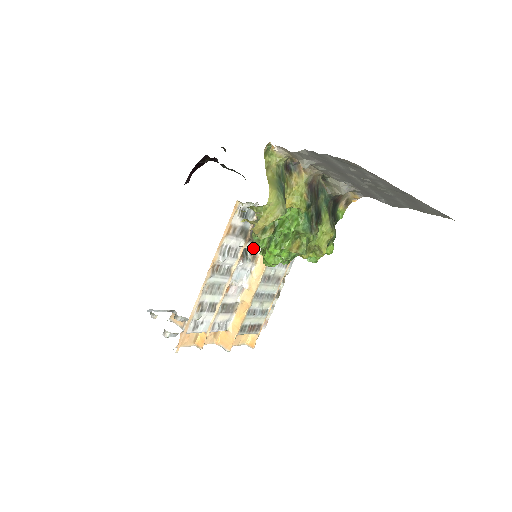
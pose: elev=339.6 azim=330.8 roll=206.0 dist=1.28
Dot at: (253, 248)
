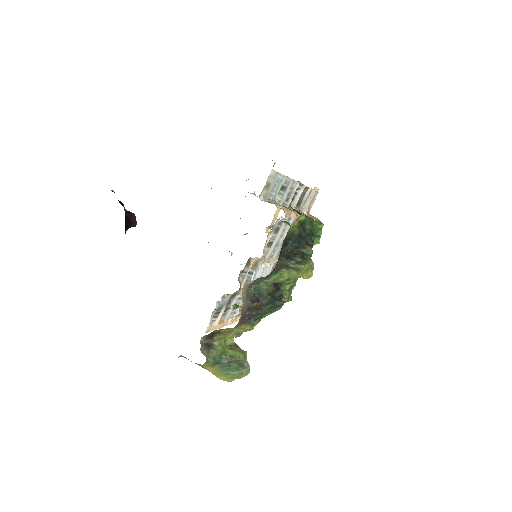
Dot at: (248, 271)
